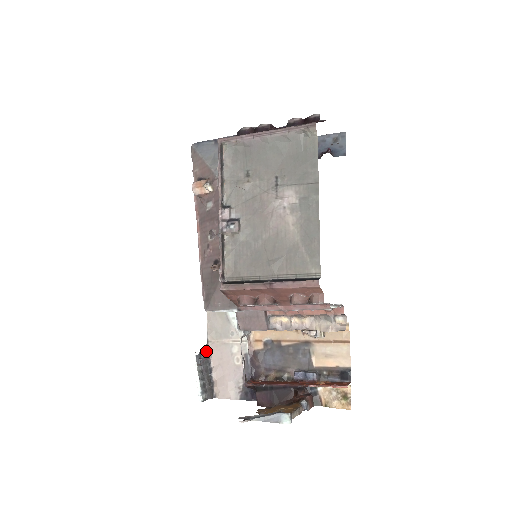
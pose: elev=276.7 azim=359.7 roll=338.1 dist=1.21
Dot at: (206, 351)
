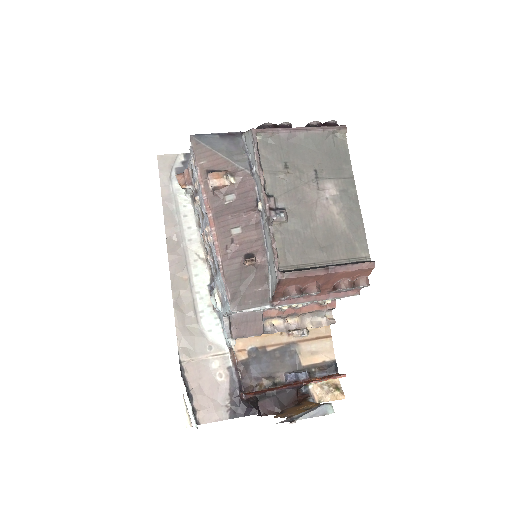
Dot at: (181, 373)
